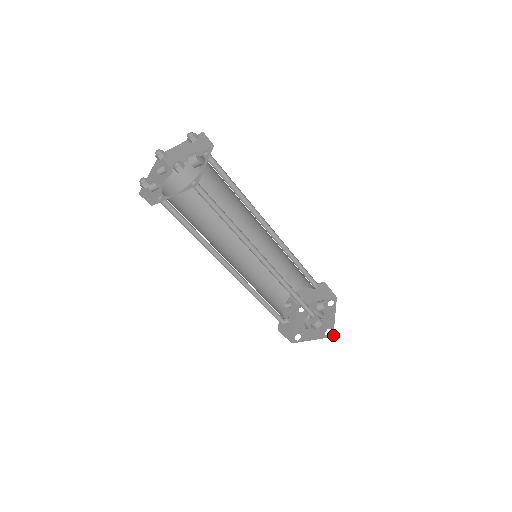
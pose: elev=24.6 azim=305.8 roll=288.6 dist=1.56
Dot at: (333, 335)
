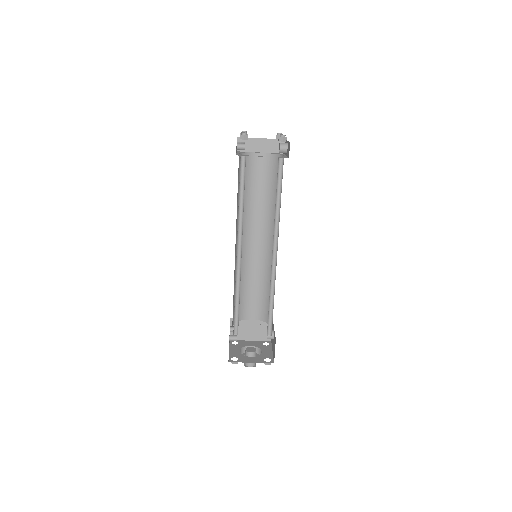
Dot at: occluded
